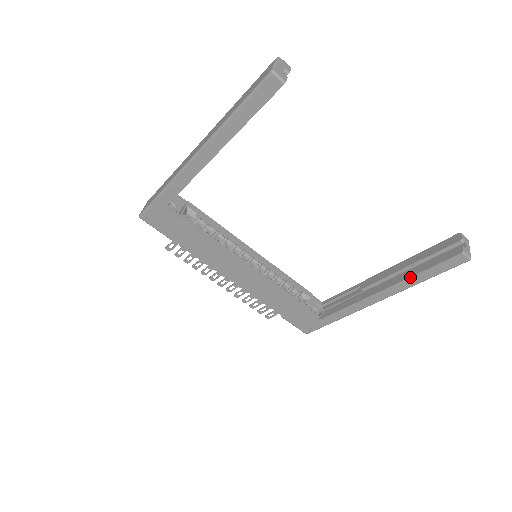
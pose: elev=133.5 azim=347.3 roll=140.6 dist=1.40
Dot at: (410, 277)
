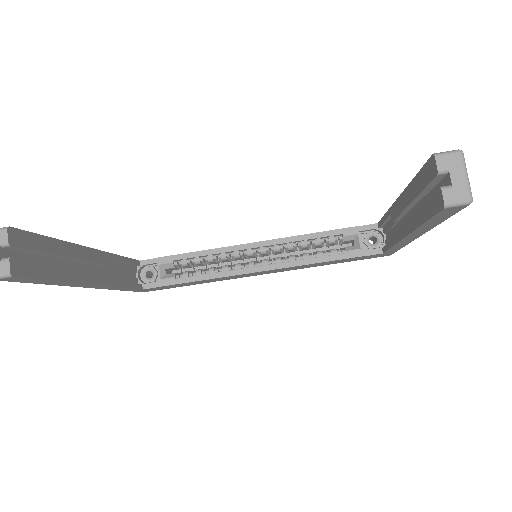
Dot at: (416, 229)
